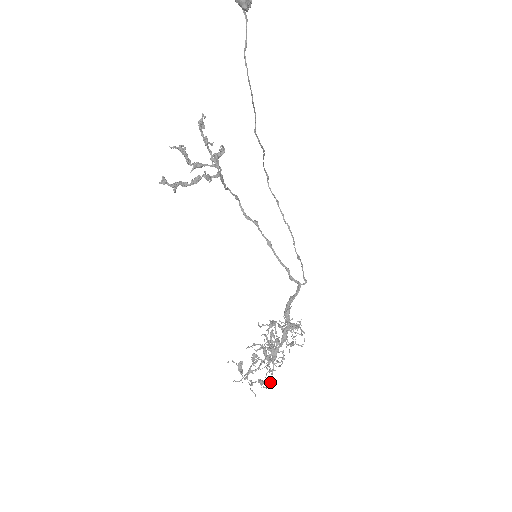
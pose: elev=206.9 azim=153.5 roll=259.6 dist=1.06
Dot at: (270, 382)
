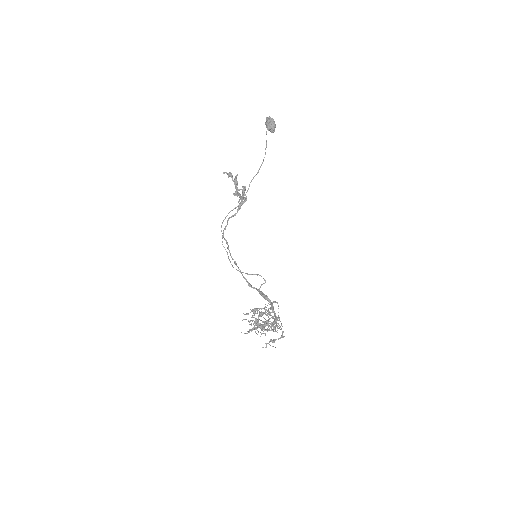
Dot at: occluded
